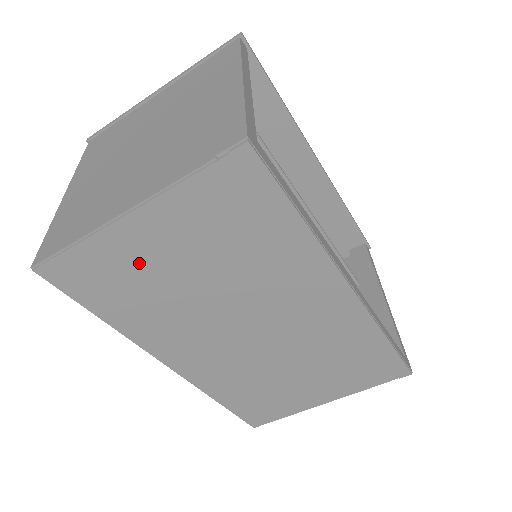
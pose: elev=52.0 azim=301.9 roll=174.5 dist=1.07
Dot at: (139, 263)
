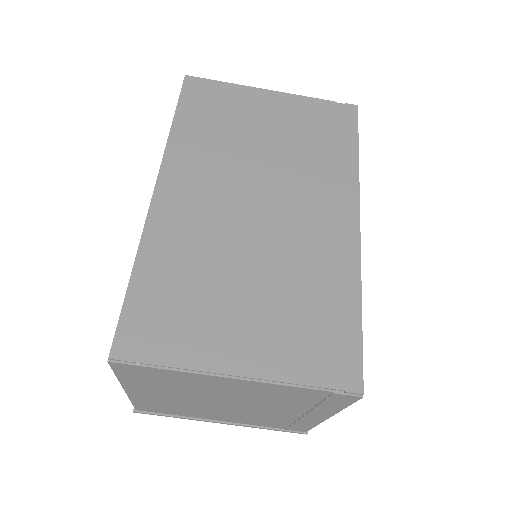
Dot at: (245, 112)
